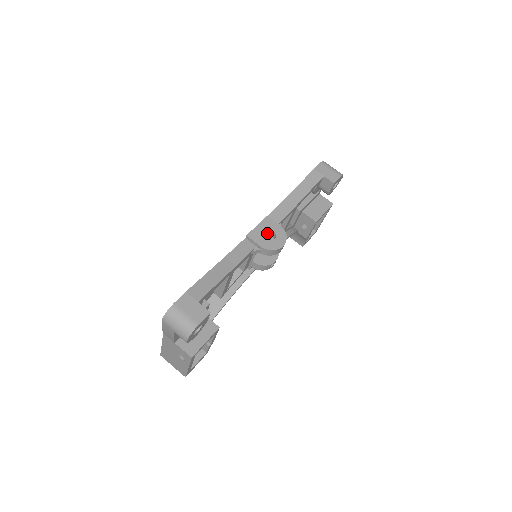
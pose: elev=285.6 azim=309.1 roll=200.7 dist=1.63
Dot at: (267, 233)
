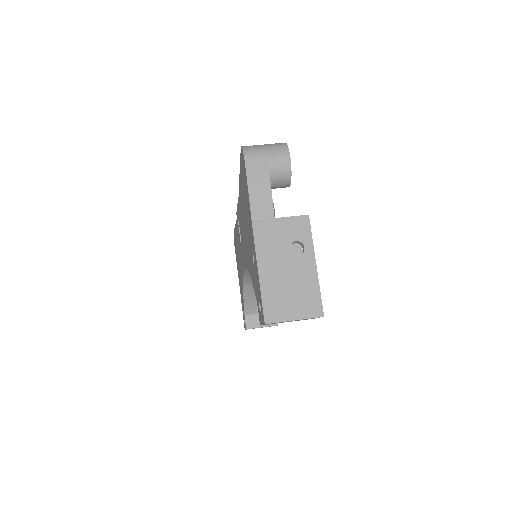
Dot at: occluded
